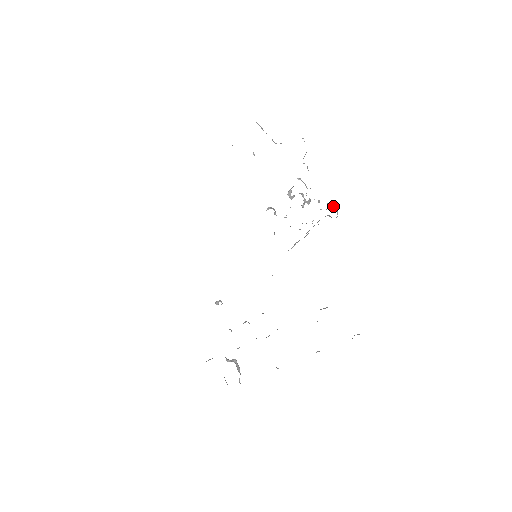
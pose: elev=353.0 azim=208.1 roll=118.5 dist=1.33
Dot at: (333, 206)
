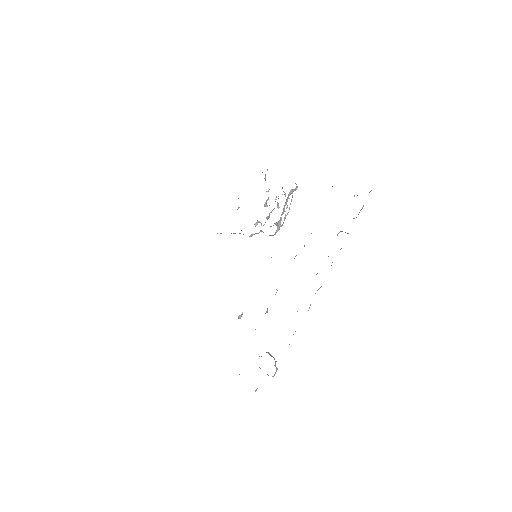
Dot at: occluded
